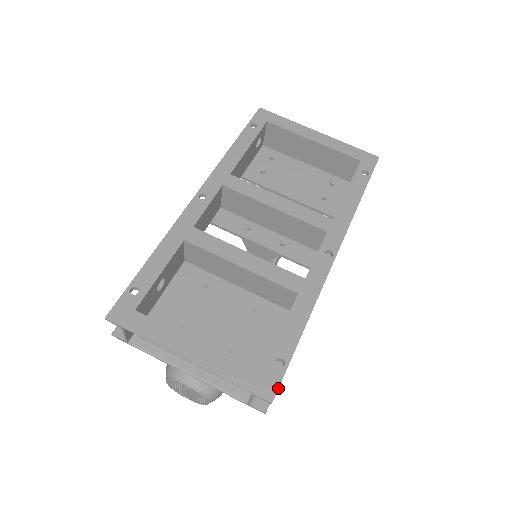
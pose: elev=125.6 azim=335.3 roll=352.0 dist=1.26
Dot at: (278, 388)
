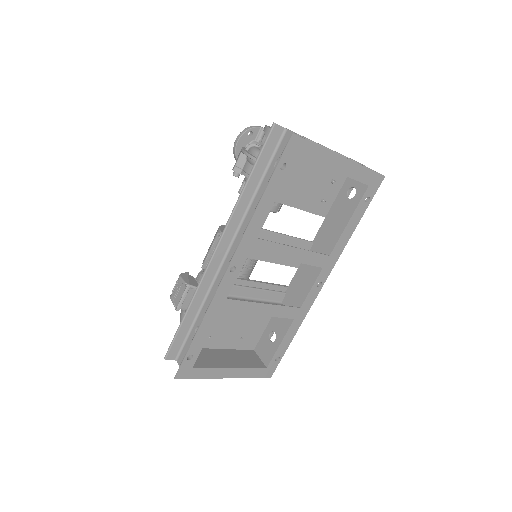
Dot at: occluded
